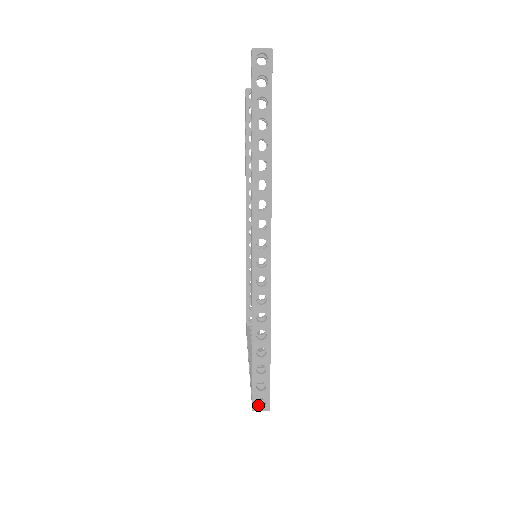
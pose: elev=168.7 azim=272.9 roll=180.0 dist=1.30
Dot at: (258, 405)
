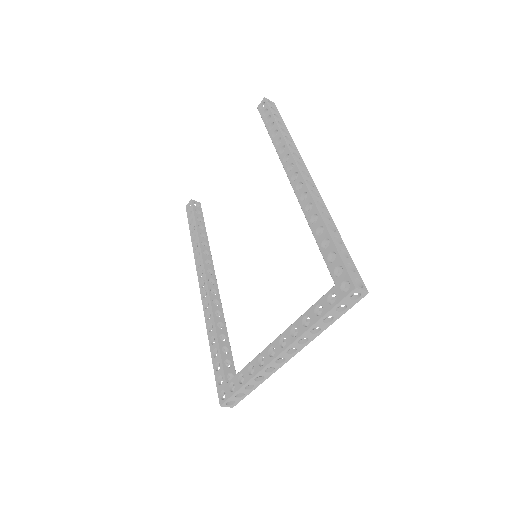
Dot at: (356, 287)
